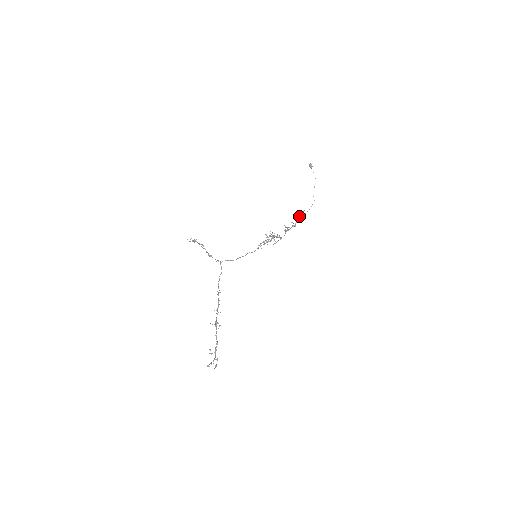
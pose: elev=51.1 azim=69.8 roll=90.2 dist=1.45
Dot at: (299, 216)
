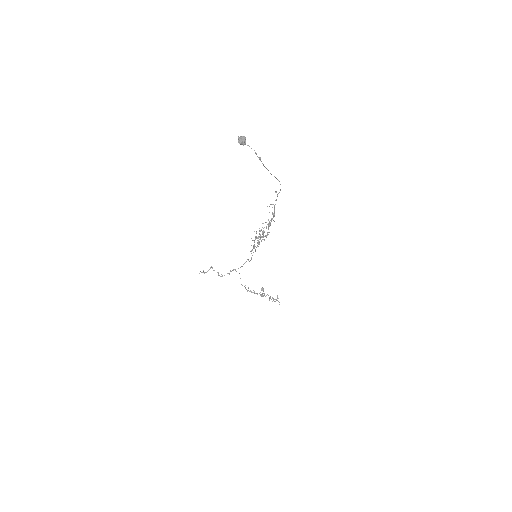
Dot at: occluded
